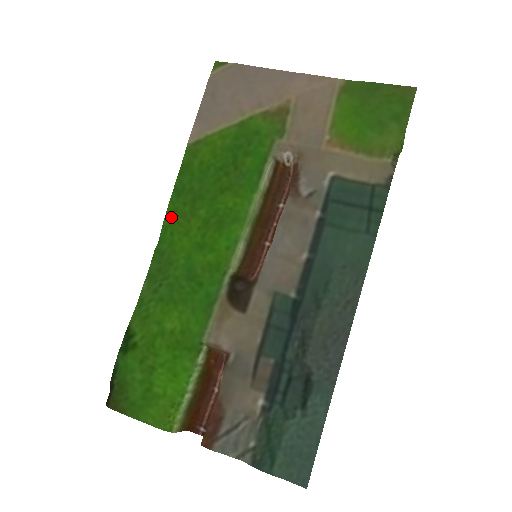
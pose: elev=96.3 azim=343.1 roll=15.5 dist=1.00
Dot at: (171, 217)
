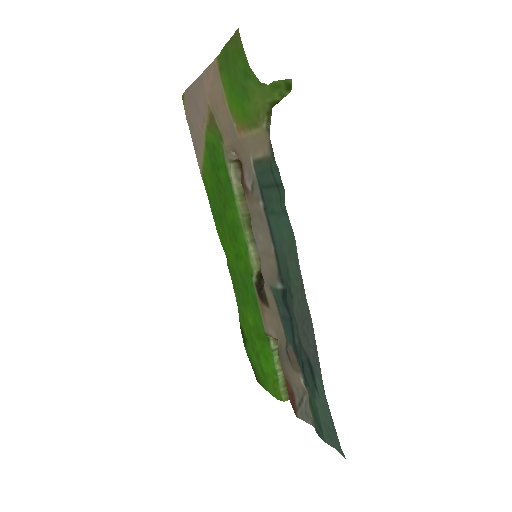
Dot at: (221, 238)
